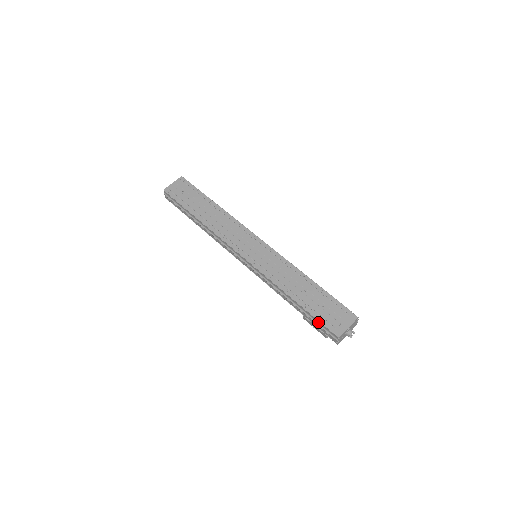
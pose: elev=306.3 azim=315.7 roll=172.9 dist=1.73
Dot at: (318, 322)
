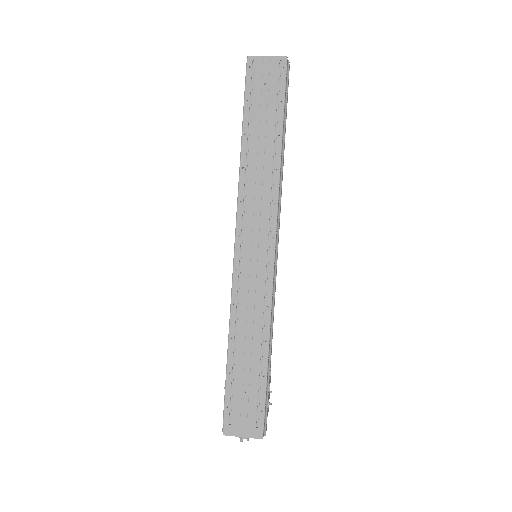
Dot at: (225, 397)
